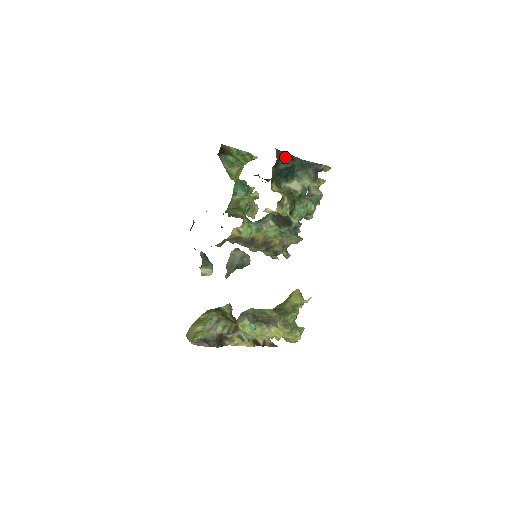
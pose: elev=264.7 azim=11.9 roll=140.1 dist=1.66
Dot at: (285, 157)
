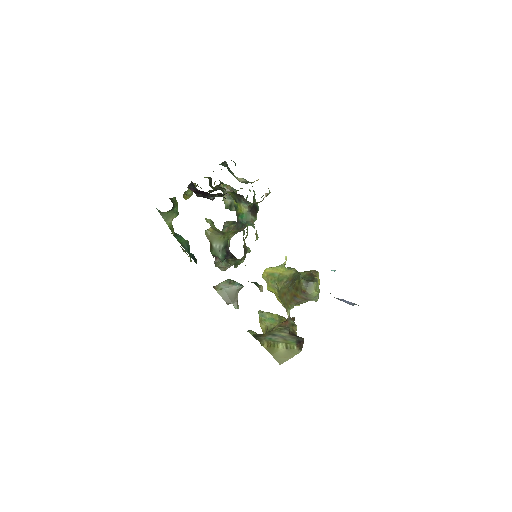
Dot at: occluded
